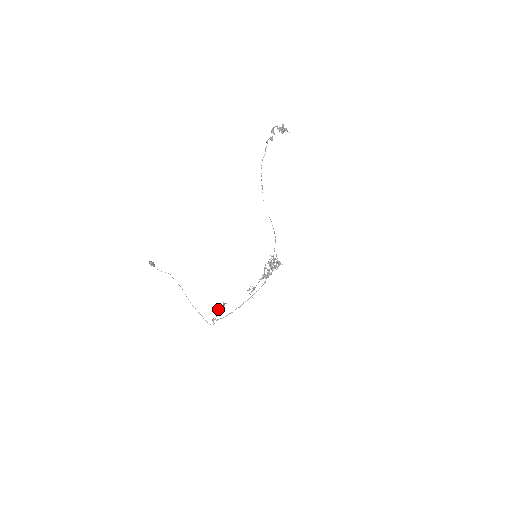
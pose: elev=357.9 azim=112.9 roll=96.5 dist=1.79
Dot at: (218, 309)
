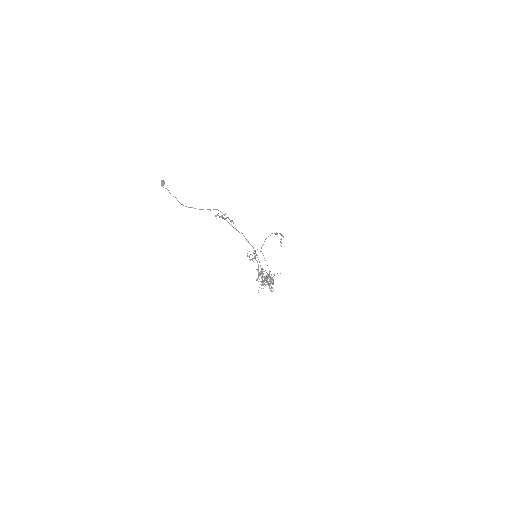
Dot at: occluded
